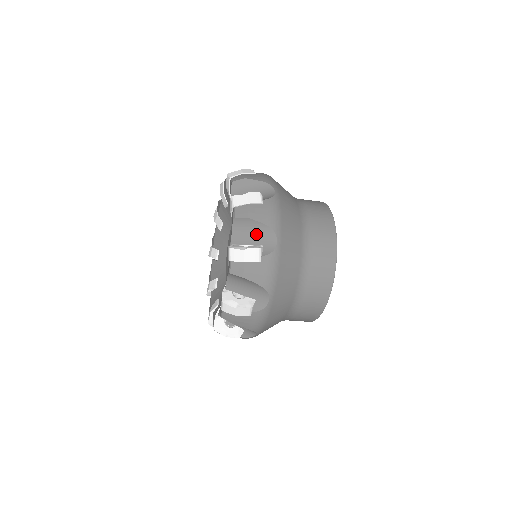
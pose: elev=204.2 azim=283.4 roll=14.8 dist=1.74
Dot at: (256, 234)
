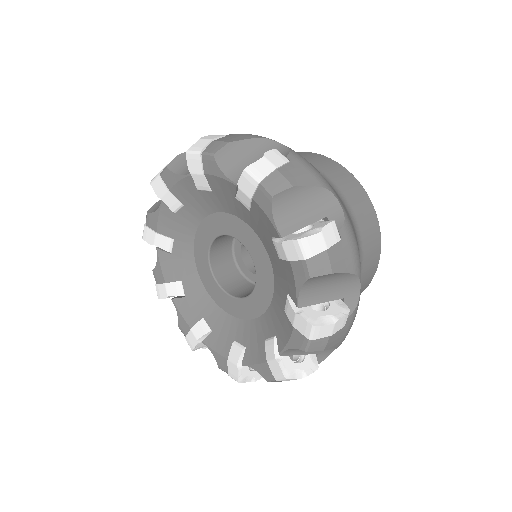
Dot at: (334, 286)
